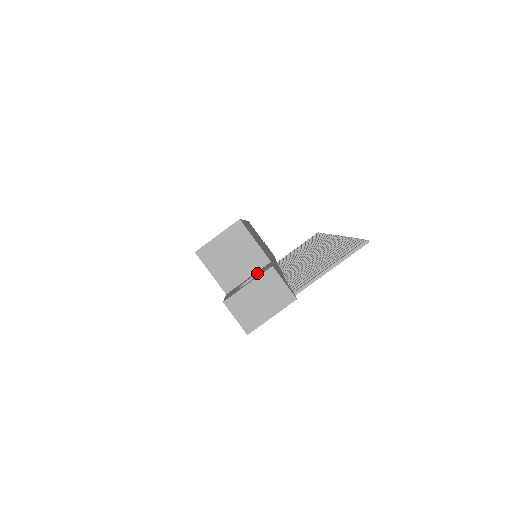
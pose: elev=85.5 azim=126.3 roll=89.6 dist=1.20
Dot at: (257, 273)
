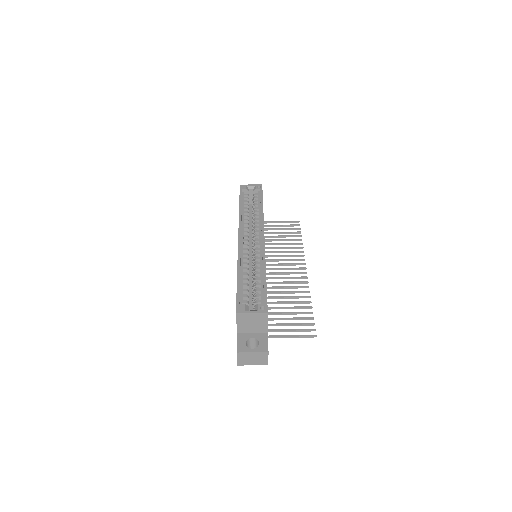
Dot at: (259, 340)
